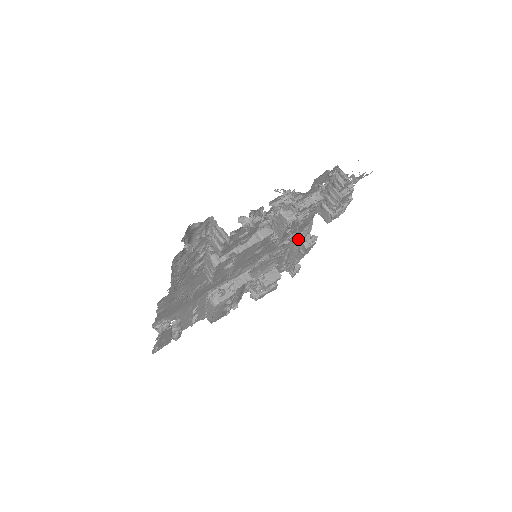
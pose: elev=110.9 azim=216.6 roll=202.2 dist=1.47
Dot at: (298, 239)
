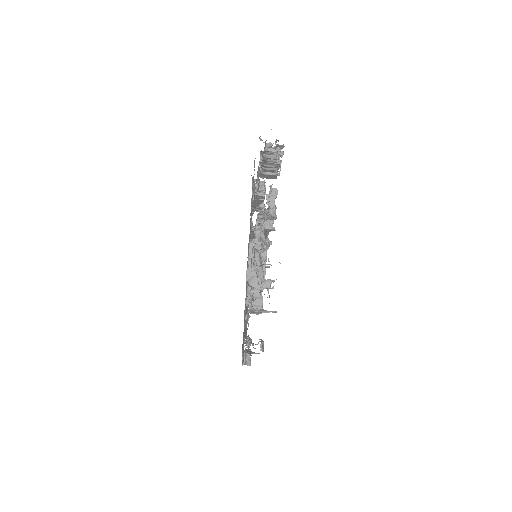
Dot at: (253, 197)
